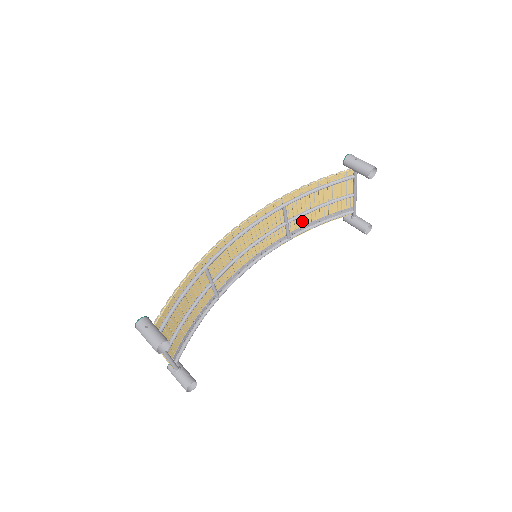
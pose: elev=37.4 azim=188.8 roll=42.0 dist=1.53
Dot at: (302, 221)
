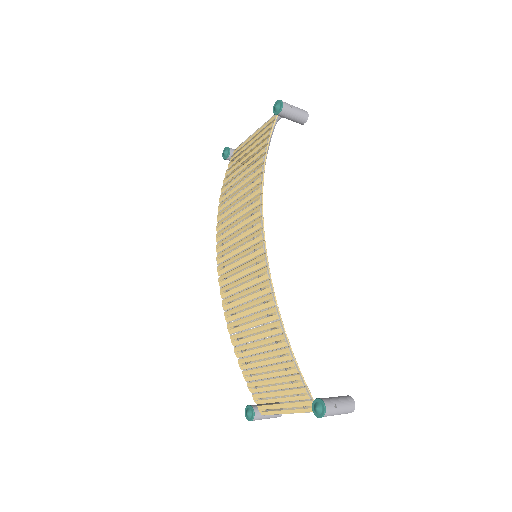
Dot at: occluded
